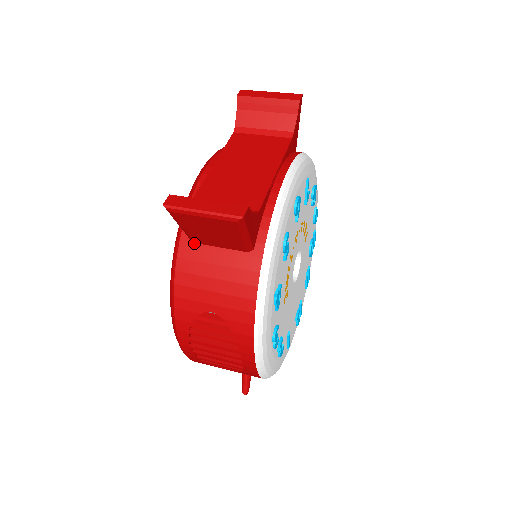
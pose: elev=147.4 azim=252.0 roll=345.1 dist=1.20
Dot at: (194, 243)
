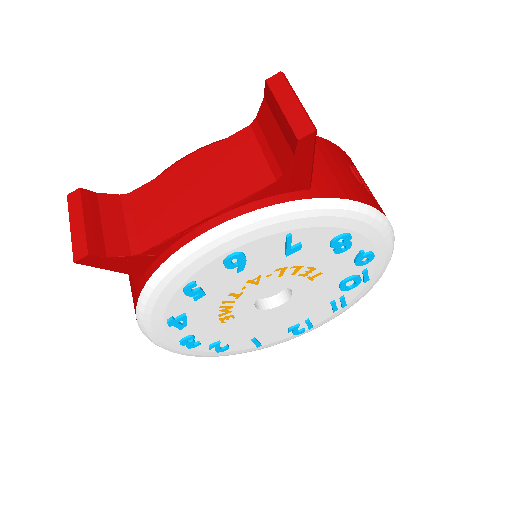
Dot at: occluded
